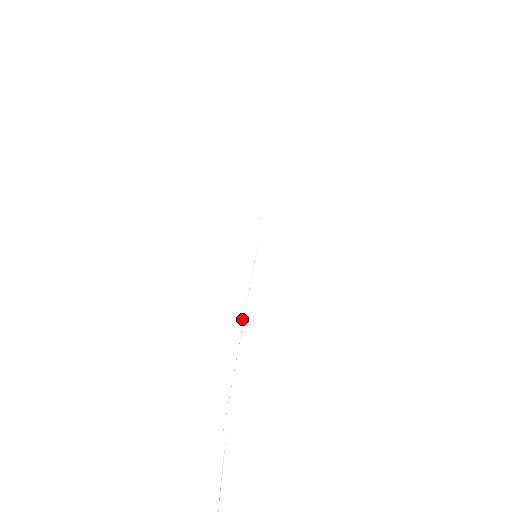
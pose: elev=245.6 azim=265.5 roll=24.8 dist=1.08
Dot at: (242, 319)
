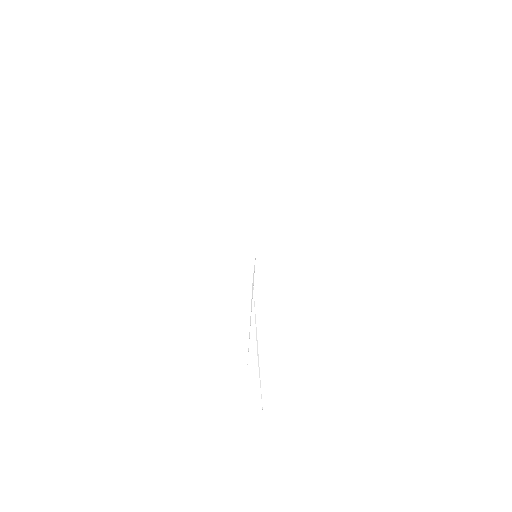
Dot at: (252, 295)
